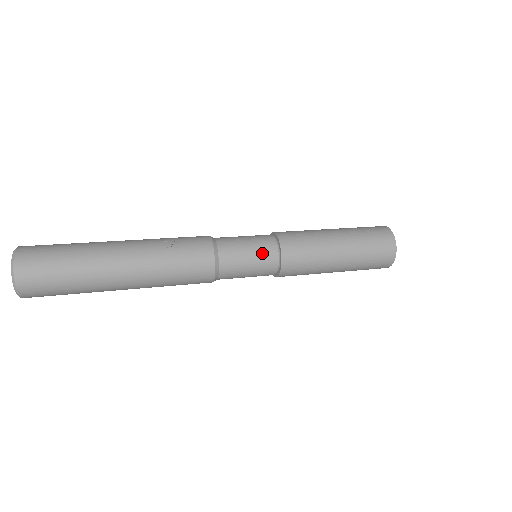
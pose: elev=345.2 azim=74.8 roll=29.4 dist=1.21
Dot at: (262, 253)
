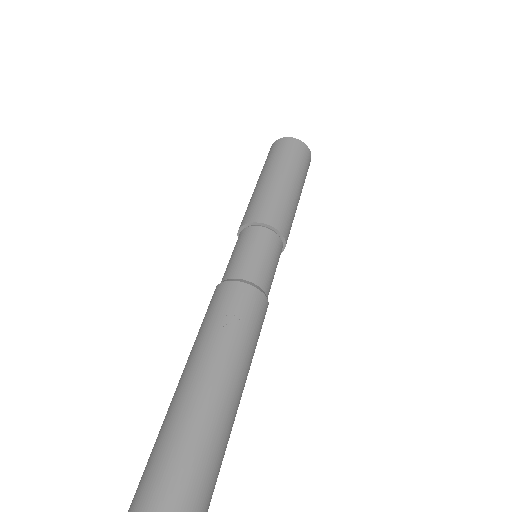
Dot at: (273, 249)
